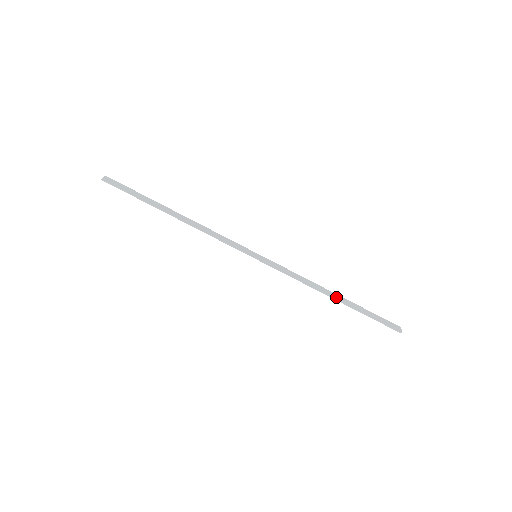
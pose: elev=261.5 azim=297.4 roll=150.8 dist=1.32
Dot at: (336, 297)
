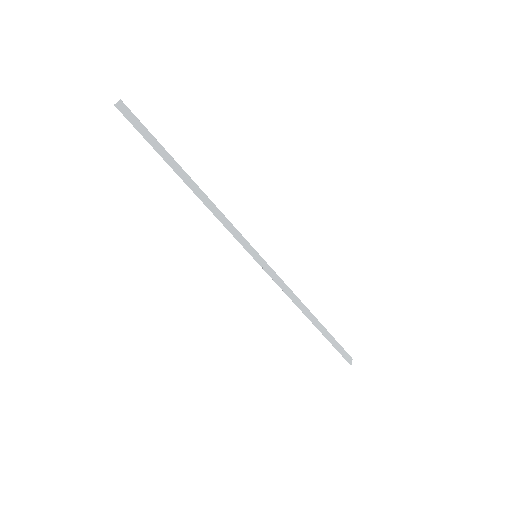
Dot at: (312, 318)
